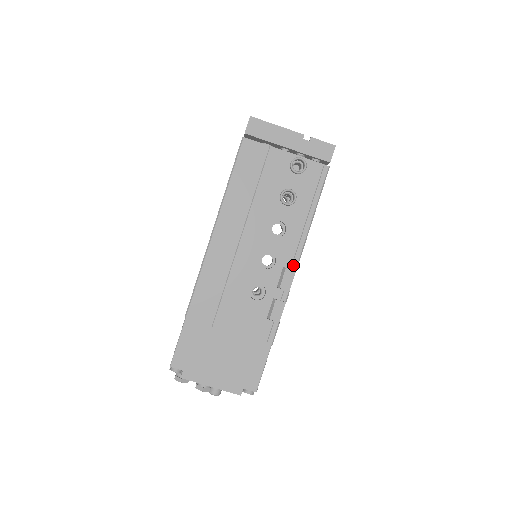
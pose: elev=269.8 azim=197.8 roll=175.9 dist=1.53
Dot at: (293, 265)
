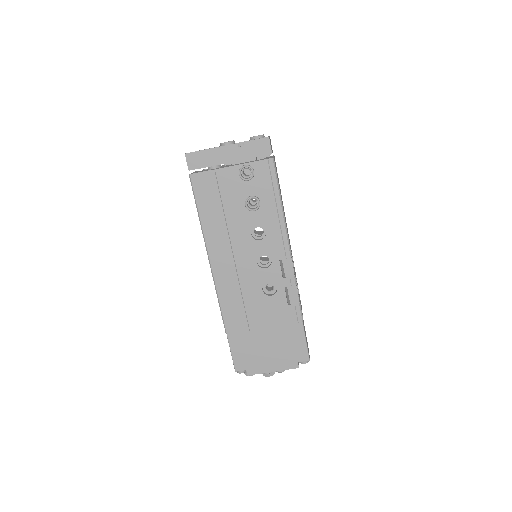
Dot at: (286, 254)
